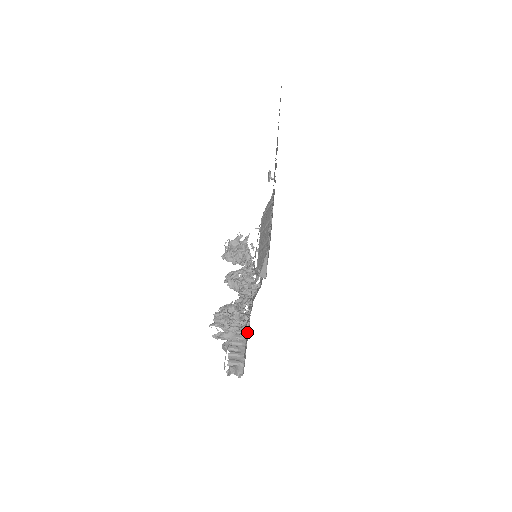
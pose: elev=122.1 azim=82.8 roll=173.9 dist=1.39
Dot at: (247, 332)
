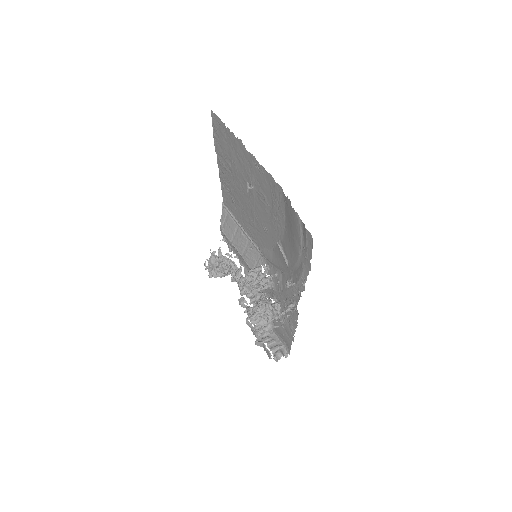
Dot at: (292, 313)
